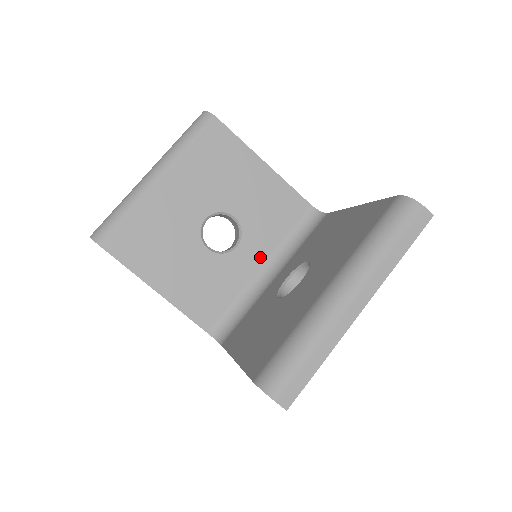
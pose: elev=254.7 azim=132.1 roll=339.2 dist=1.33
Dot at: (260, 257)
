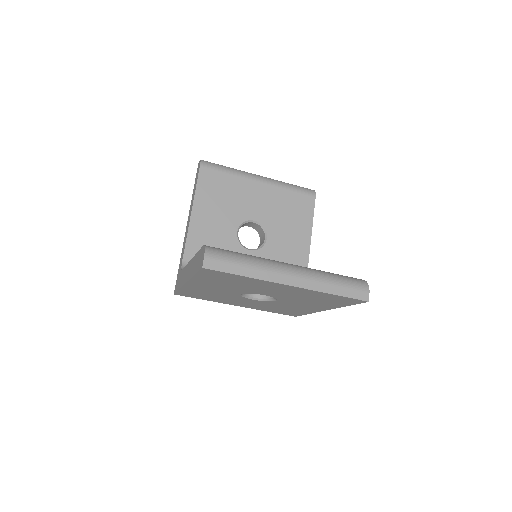
Dot at: occluded
